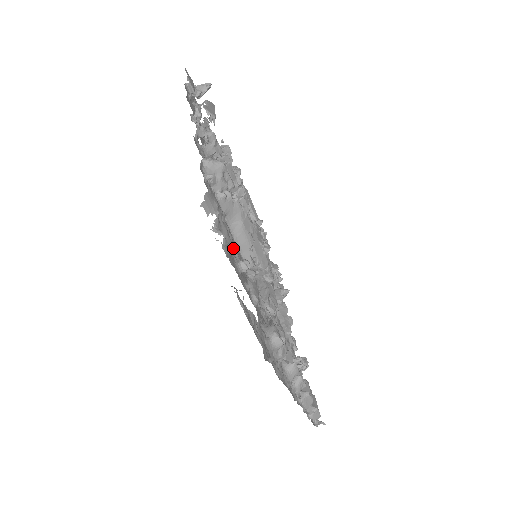
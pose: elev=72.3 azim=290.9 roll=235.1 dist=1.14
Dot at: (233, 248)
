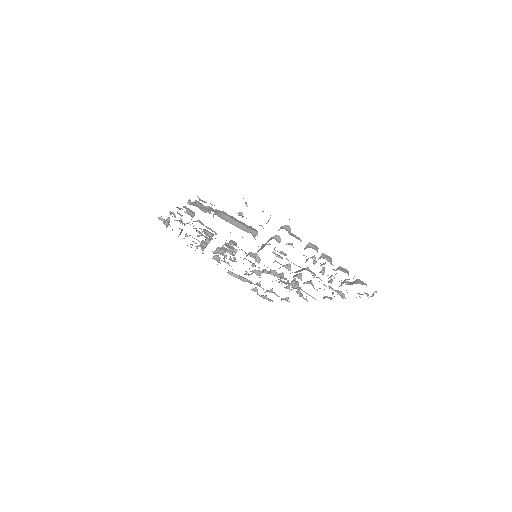
Dot at: occluded
